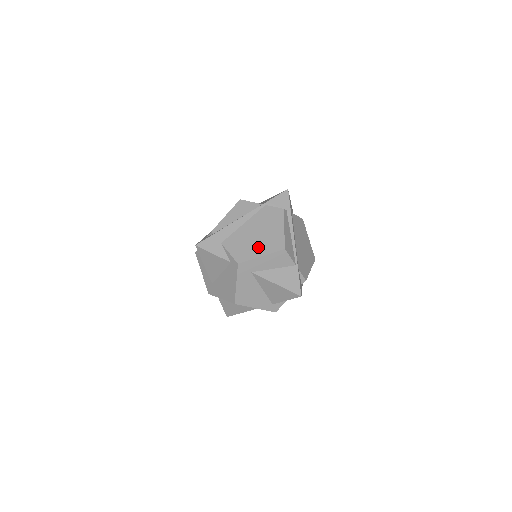
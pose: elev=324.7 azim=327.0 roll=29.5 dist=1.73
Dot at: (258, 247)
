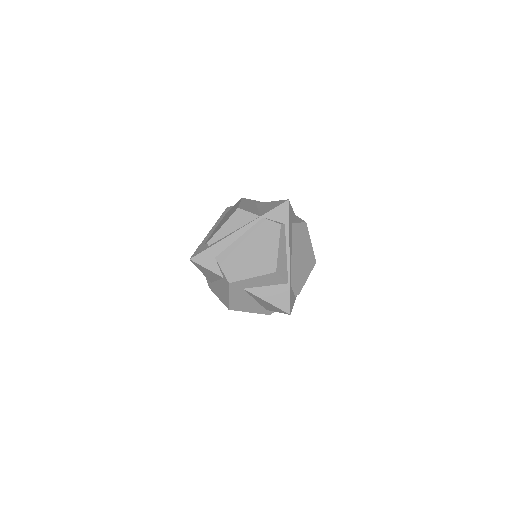
Dot at: (250, 267)
